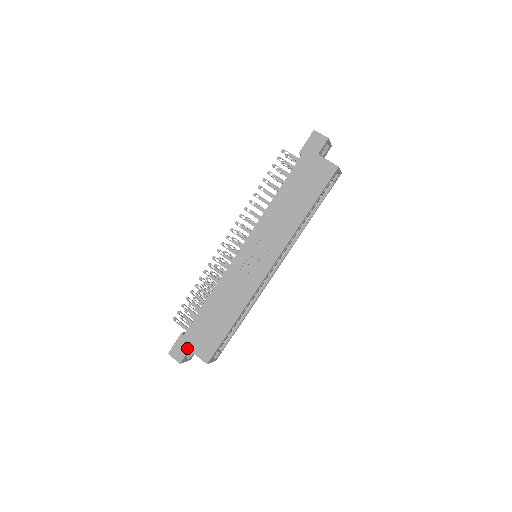
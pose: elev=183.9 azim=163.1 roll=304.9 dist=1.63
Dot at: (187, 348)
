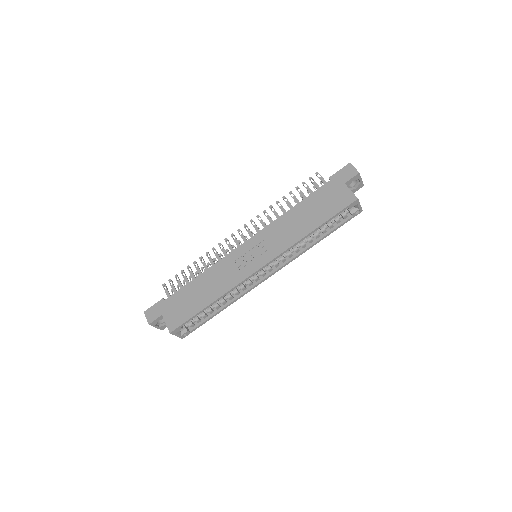
Dot at: (161, 313)
